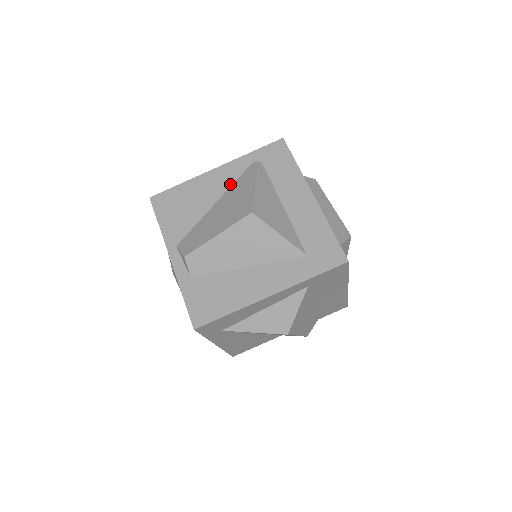
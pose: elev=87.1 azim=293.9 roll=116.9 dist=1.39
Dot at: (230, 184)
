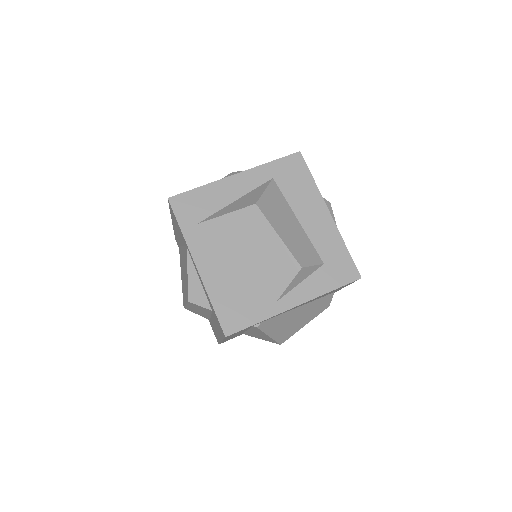
Dot at: occluded
